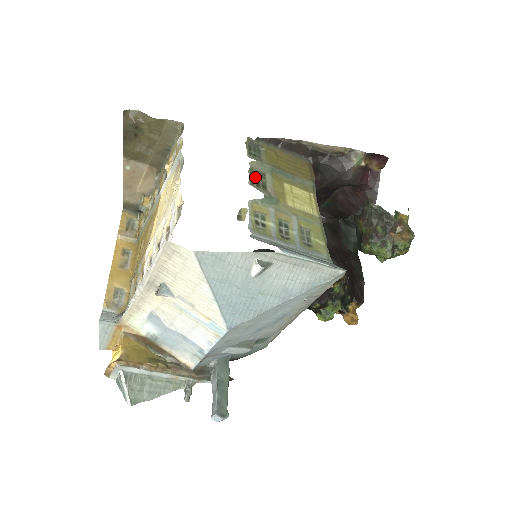
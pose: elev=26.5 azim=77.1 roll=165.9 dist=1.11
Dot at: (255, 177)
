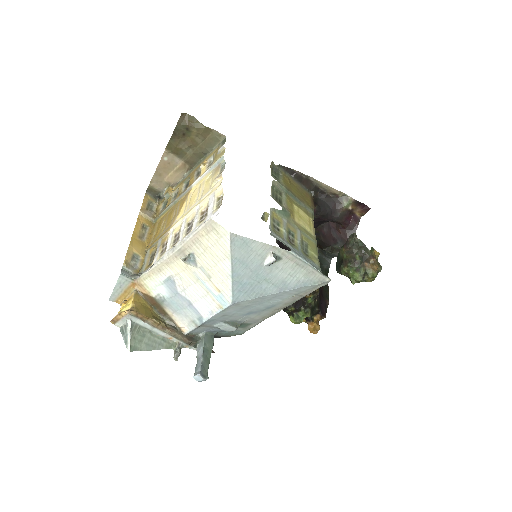
Dot at: (275, 193)
